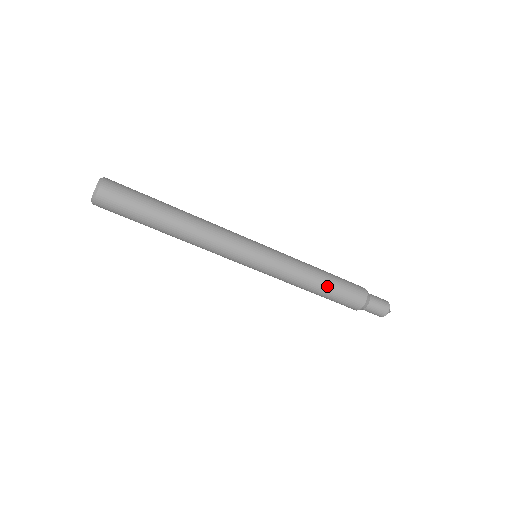
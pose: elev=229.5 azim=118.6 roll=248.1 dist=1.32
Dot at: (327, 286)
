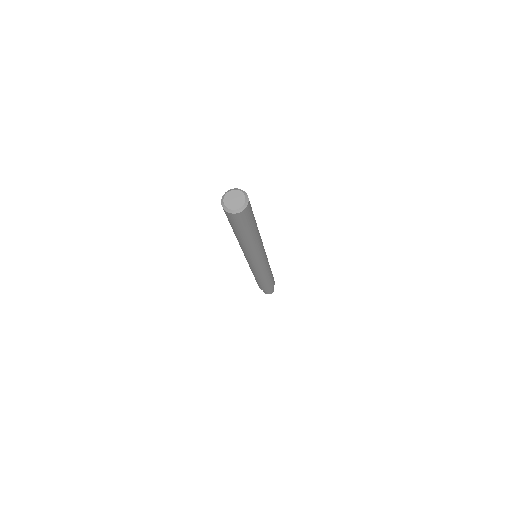
Dot at: (271, 278)
